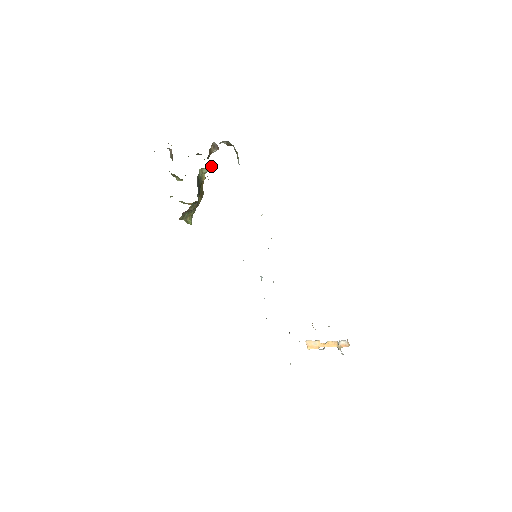
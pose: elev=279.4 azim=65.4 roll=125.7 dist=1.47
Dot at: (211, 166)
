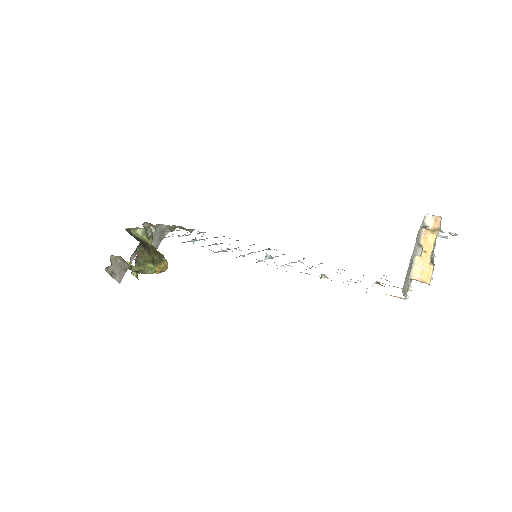
Dot at: (147, 231)
